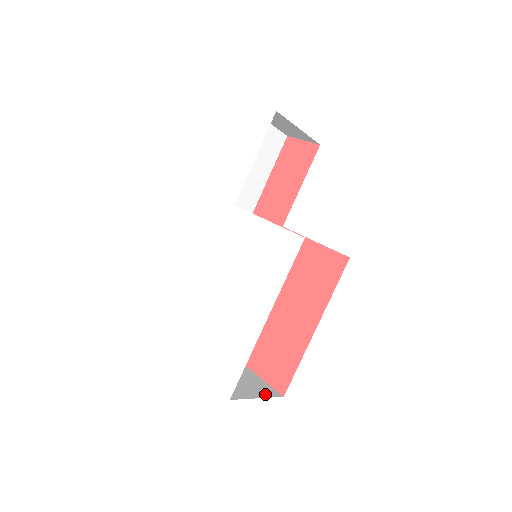
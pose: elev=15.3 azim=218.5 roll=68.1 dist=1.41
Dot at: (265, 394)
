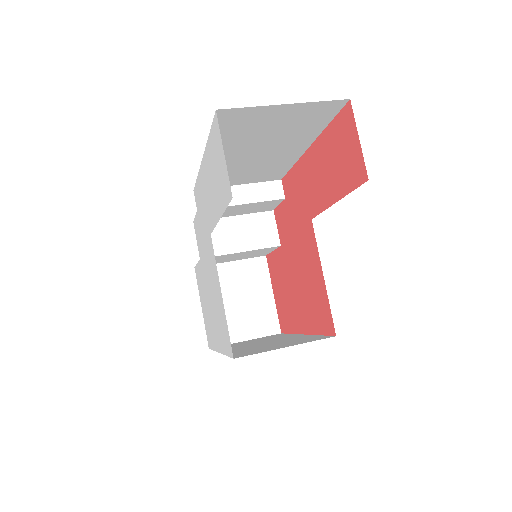
Dot at: (259, 333)
